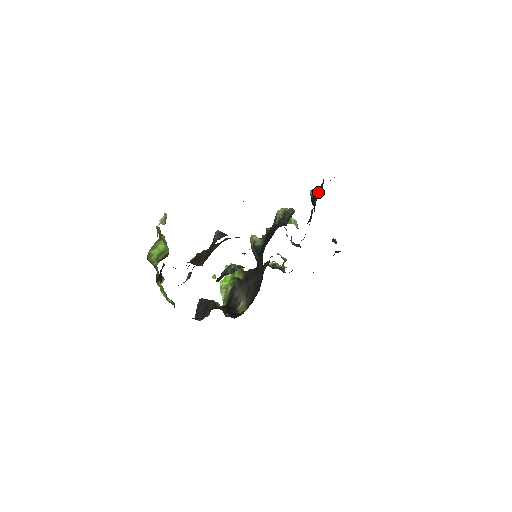
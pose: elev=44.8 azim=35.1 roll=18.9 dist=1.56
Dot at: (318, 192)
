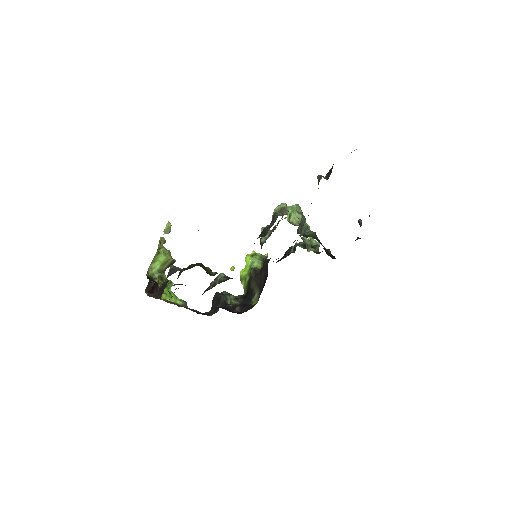
Dot at: (327, 176)
